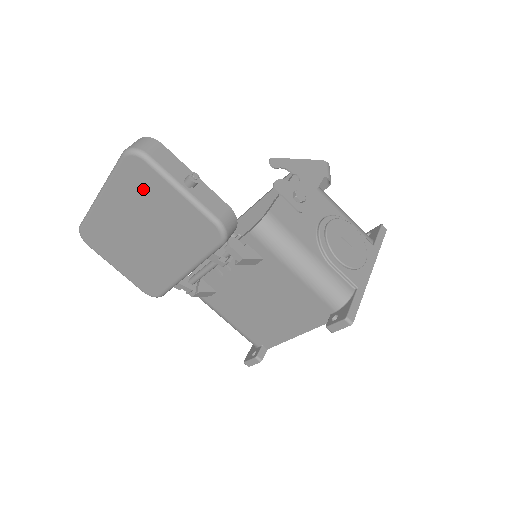
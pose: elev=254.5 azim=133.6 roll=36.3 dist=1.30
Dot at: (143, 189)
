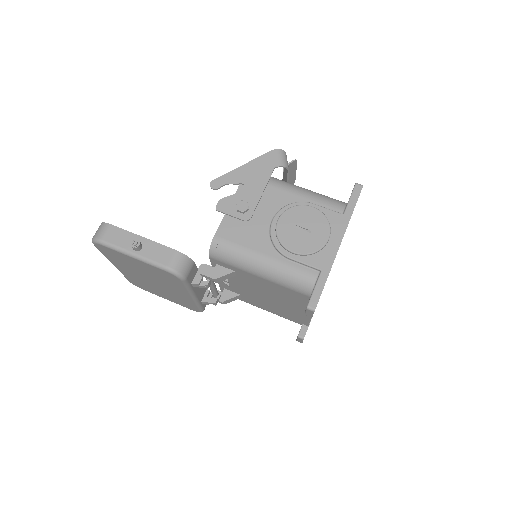
Dot at: (120, 259)
